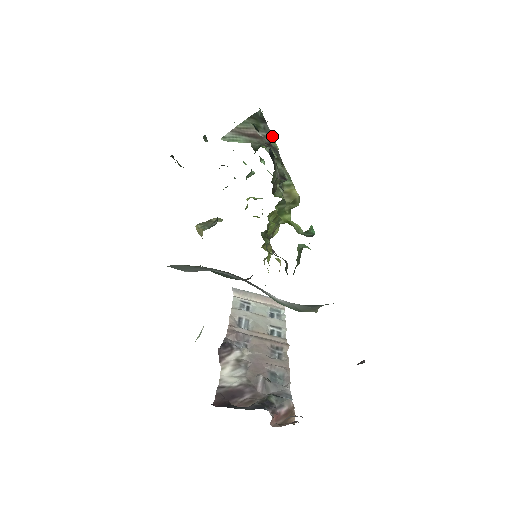
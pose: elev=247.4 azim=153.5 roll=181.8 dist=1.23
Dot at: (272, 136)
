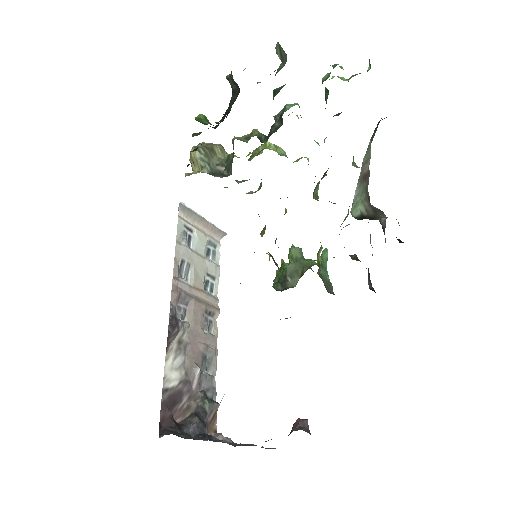
Dot at: occluded
